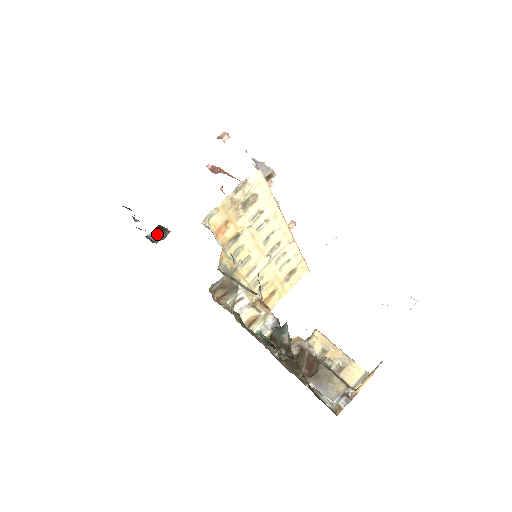
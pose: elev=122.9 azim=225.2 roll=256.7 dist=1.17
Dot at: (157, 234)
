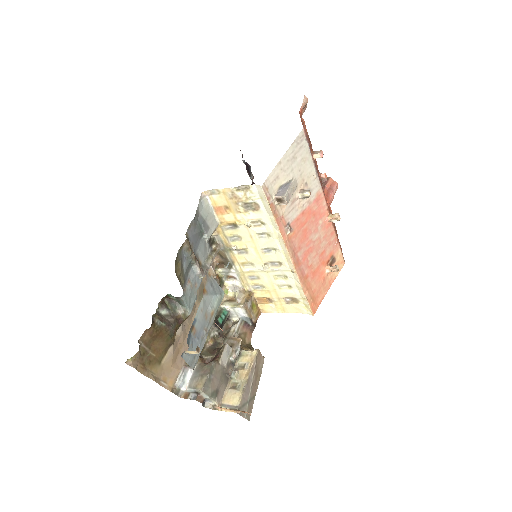
Dot at: occluded
